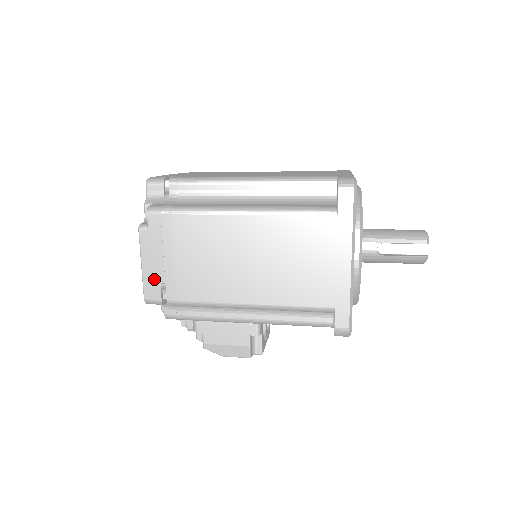
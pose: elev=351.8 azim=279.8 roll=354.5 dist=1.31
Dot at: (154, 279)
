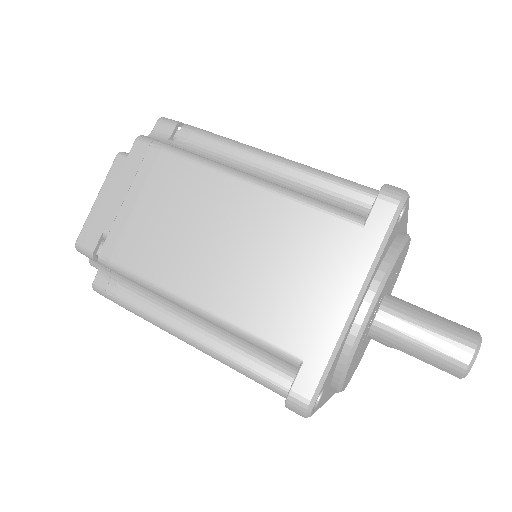
Dot at: occluded
